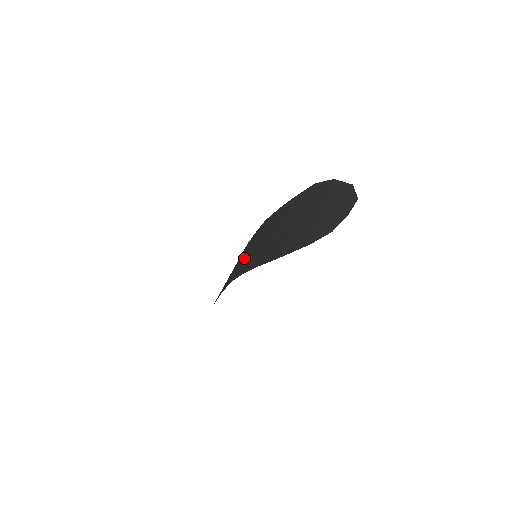
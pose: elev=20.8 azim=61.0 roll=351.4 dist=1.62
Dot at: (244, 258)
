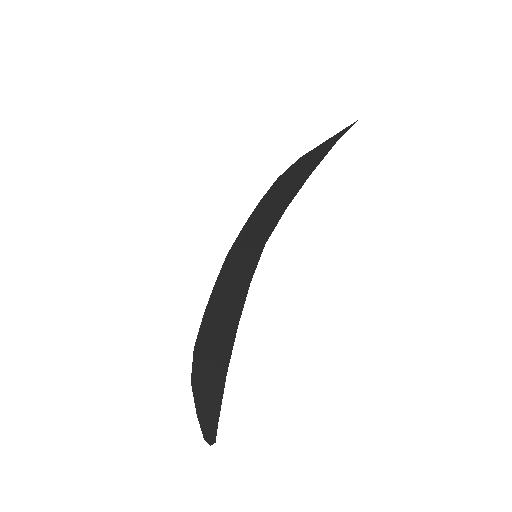
Dot at: (250, 246)
